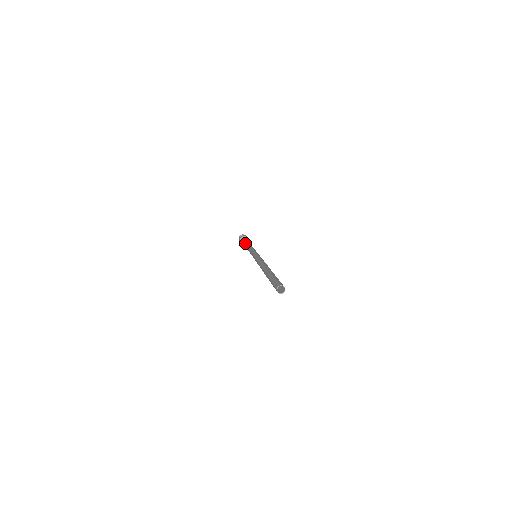
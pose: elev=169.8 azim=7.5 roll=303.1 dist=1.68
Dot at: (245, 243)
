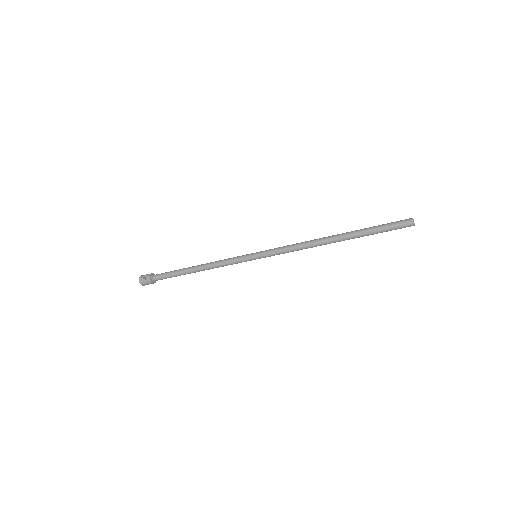
Dot at: (185, 270)
